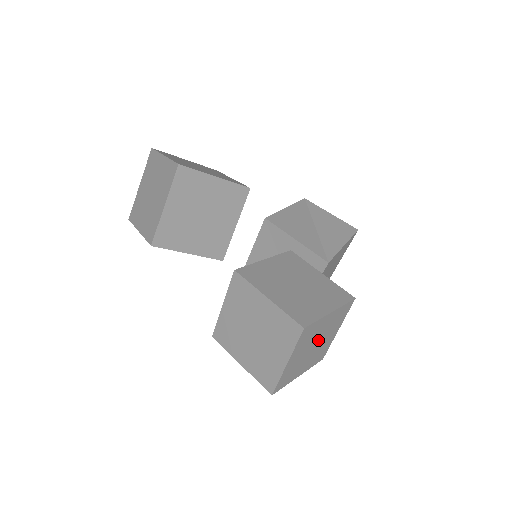
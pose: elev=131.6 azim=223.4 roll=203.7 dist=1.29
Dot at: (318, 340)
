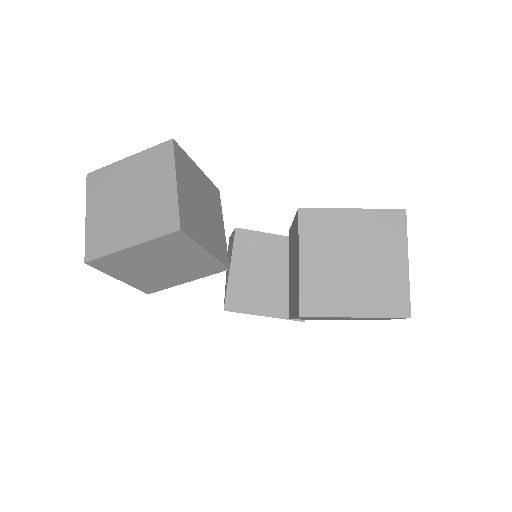
Dot at: occluded
